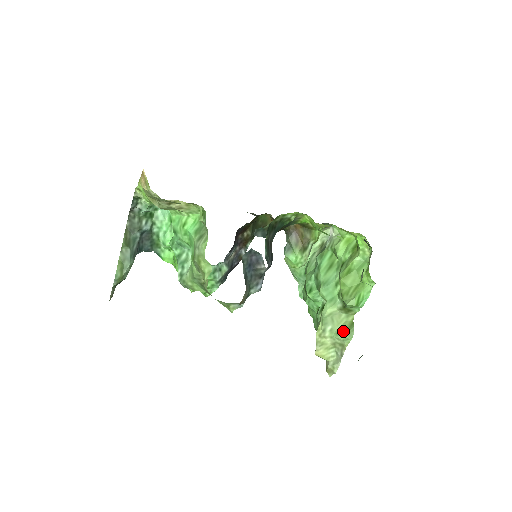
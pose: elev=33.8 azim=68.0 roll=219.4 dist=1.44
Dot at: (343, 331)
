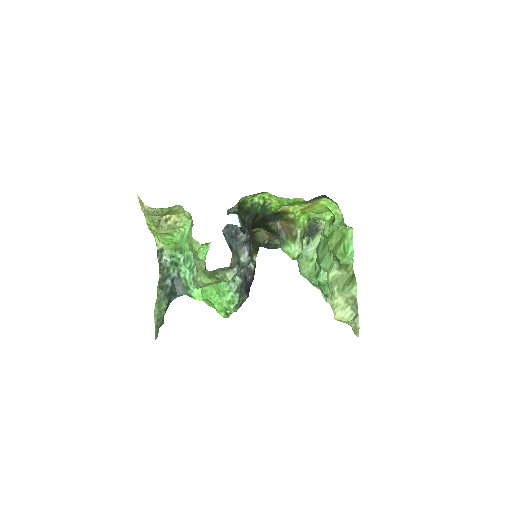
Dot at: (347, 284)
